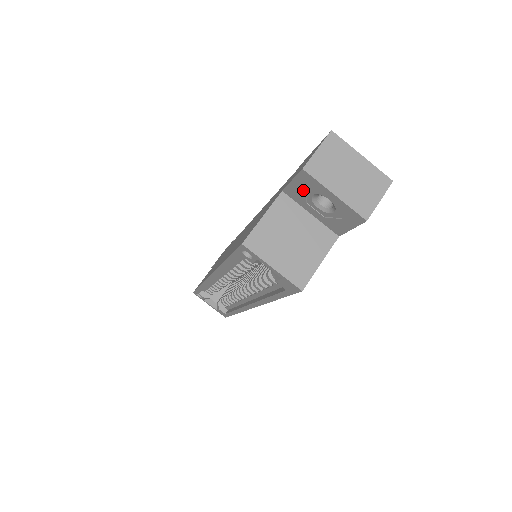
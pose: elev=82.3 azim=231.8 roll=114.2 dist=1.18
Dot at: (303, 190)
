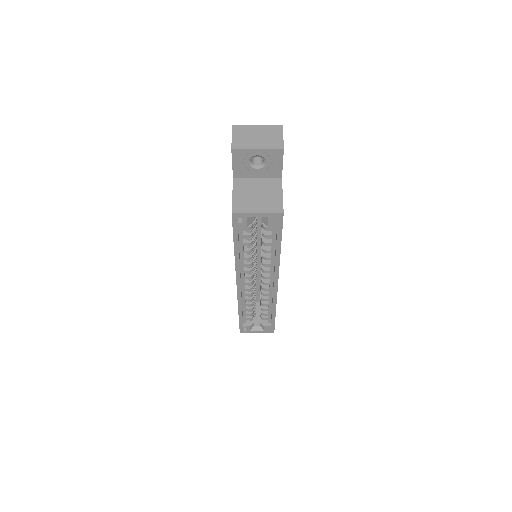
Dot at: (242, 164)
